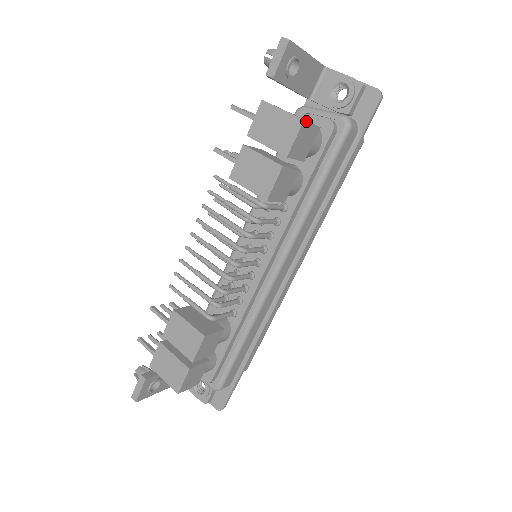
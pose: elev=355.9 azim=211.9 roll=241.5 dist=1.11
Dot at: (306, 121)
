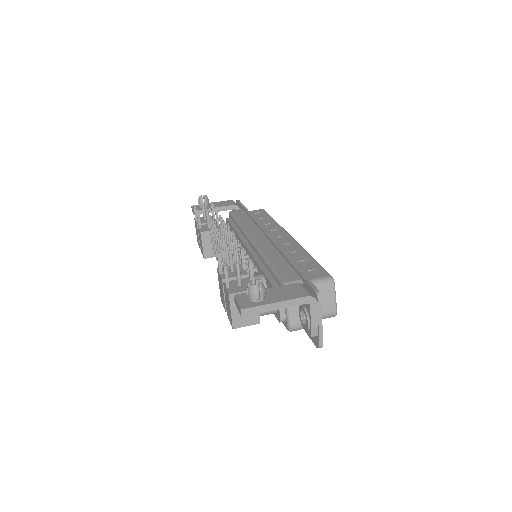
Dot at: occluded
